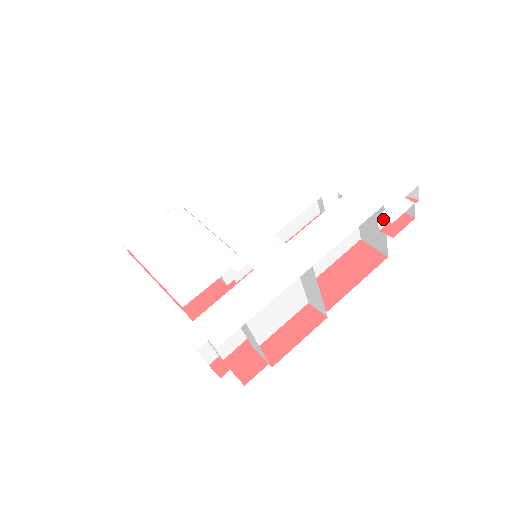
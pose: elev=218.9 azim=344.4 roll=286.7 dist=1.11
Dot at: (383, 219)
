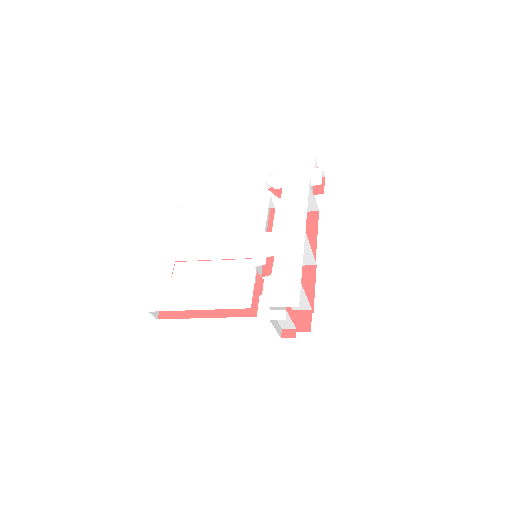
Dot at: (312, 187)
